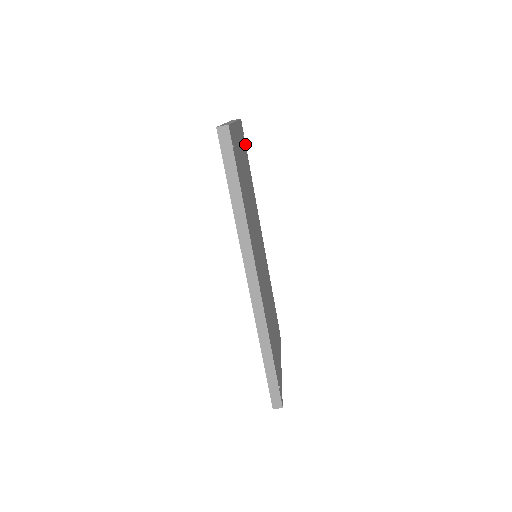
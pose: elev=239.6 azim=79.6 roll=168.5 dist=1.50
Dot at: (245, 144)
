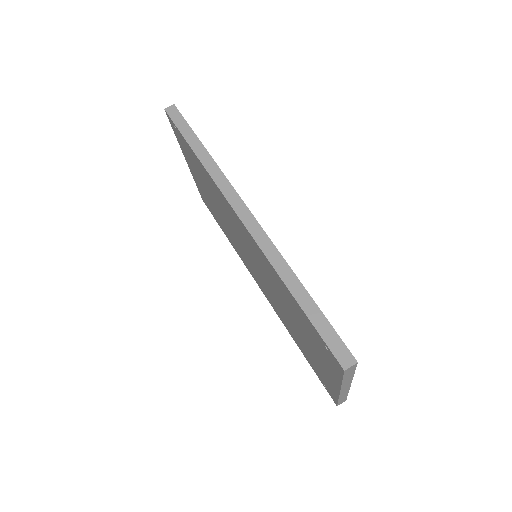
Dot at: occluded
